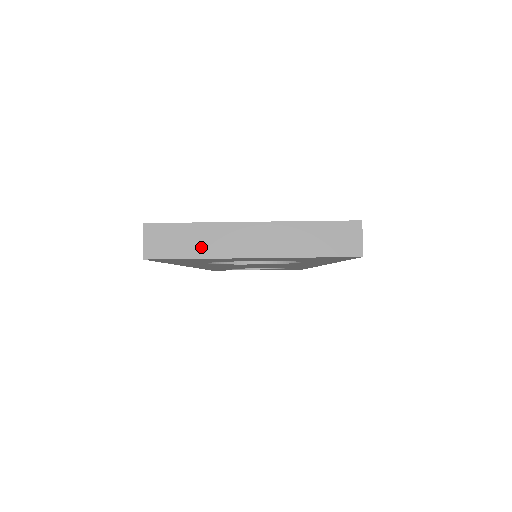
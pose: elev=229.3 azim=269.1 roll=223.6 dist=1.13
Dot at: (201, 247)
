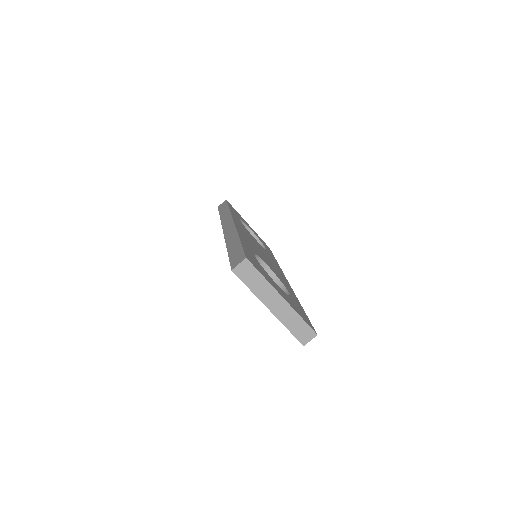
Dot at: (256, 288)
